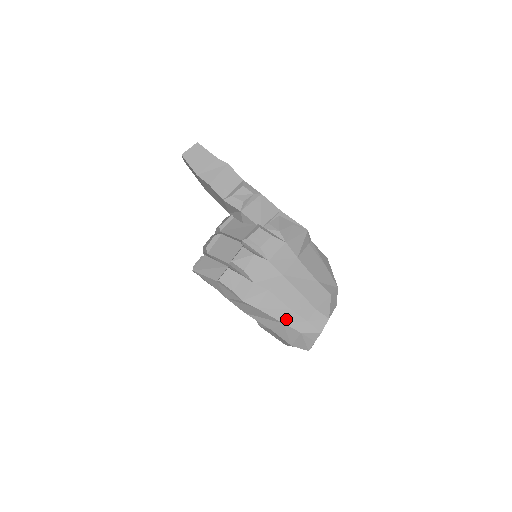
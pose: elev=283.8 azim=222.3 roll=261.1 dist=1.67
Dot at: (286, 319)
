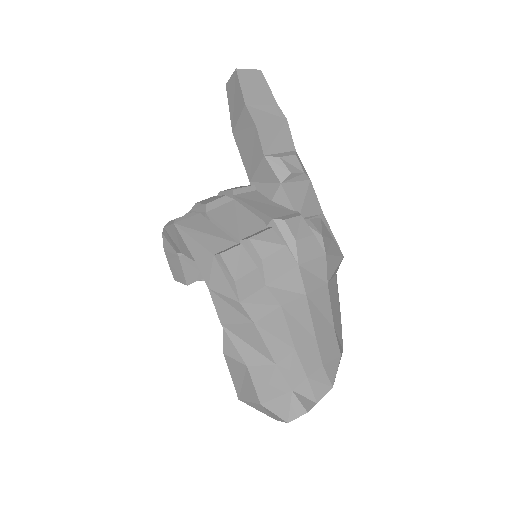
Dot at: (283, 360)
